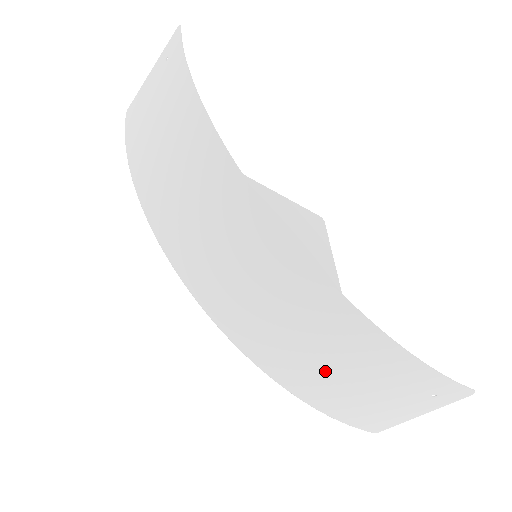
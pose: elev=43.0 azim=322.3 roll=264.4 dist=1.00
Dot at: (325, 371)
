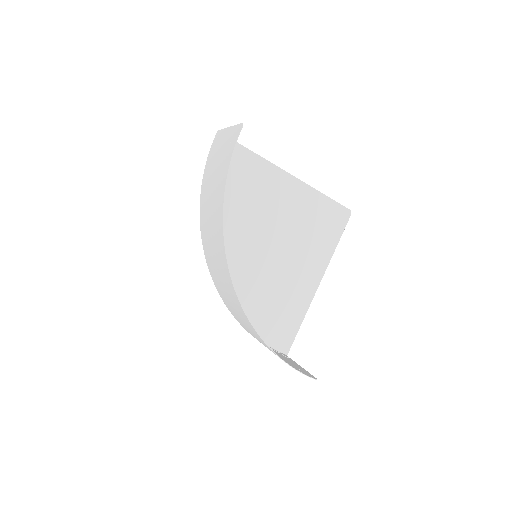
Dot at: (252, 334)
